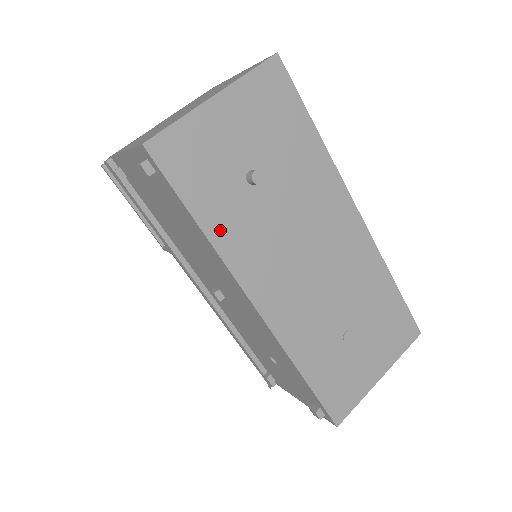
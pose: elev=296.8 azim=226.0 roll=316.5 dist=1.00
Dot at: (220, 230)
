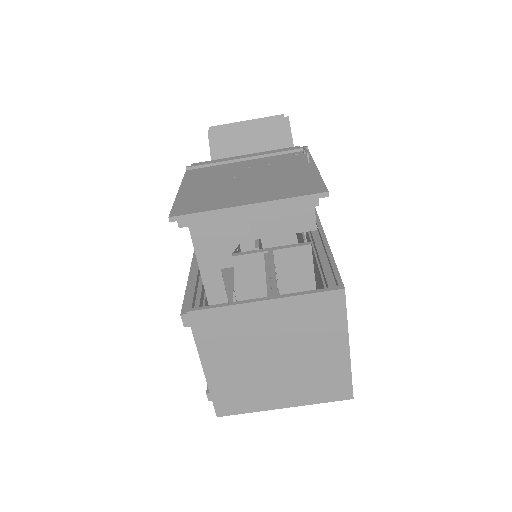
Dot at: occluded
